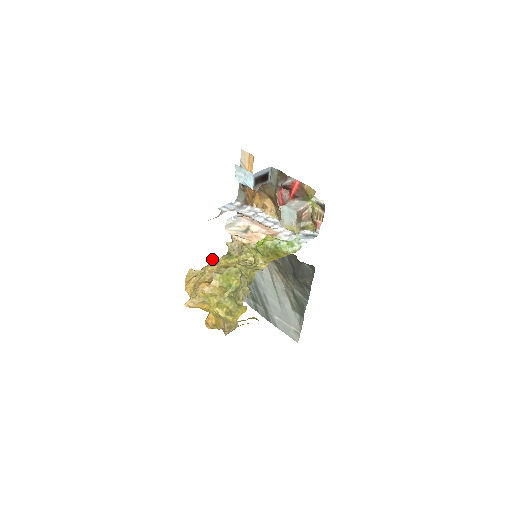
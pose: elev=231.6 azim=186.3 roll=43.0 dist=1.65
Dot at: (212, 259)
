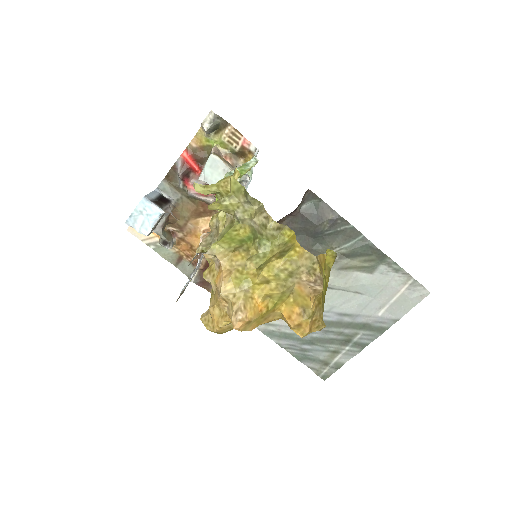
Dot at: occluded
